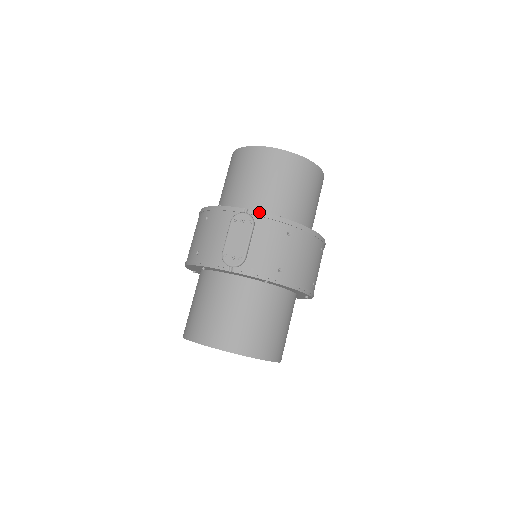
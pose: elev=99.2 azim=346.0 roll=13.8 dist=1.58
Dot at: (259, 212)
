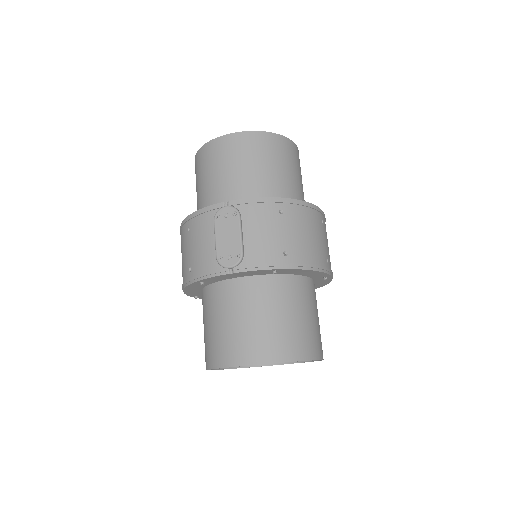
Dot at: (241, 200)
